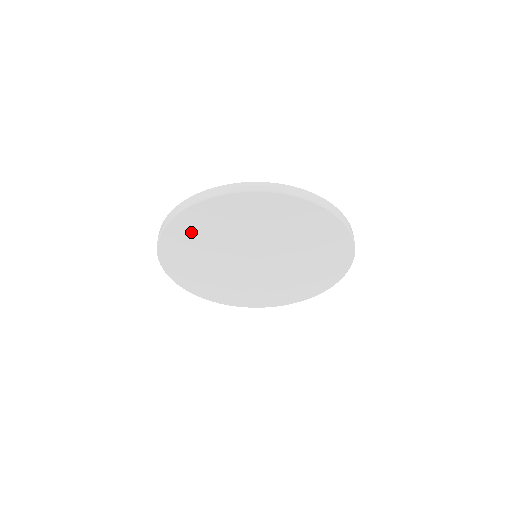
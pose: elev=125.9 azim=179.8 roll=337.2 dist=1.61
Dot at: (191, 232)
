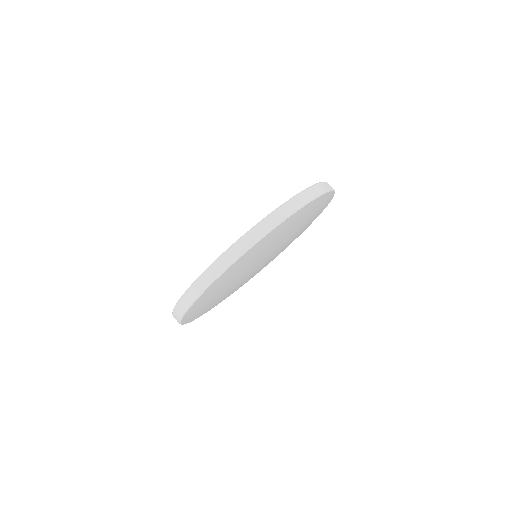
Dot at: (206, 299)
